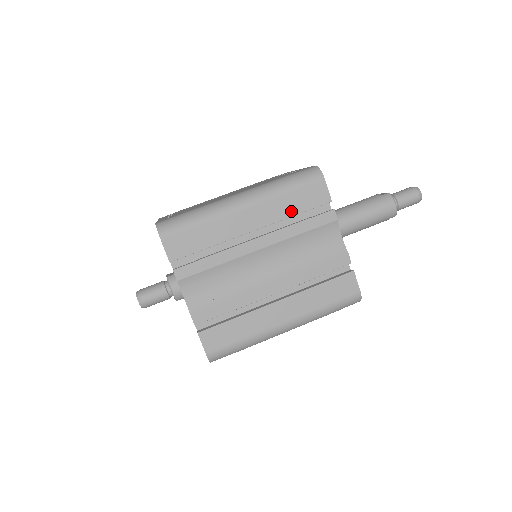
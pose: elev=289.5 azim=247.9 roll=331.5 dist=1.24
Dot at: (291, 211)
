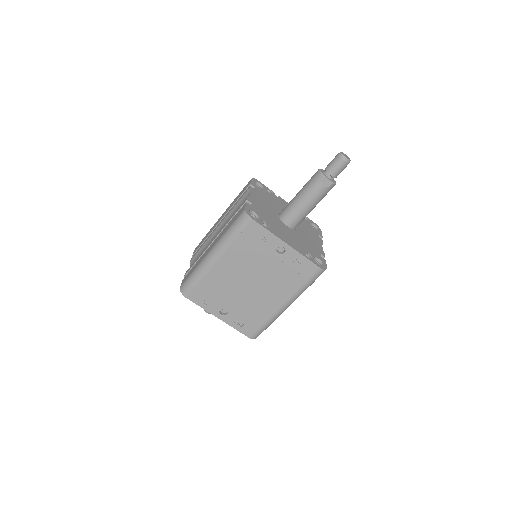
Dot at: occluded
